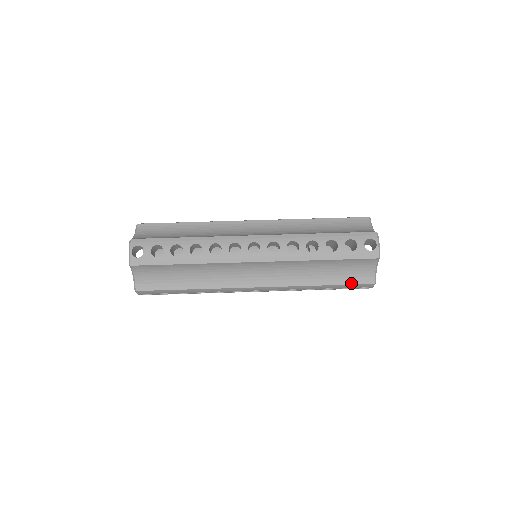
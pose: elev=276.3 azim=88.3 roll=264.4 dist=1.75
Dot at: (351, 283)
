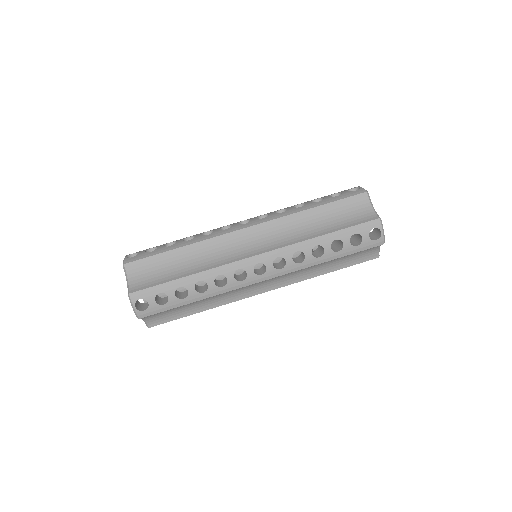
Dot at: (356, 263)
